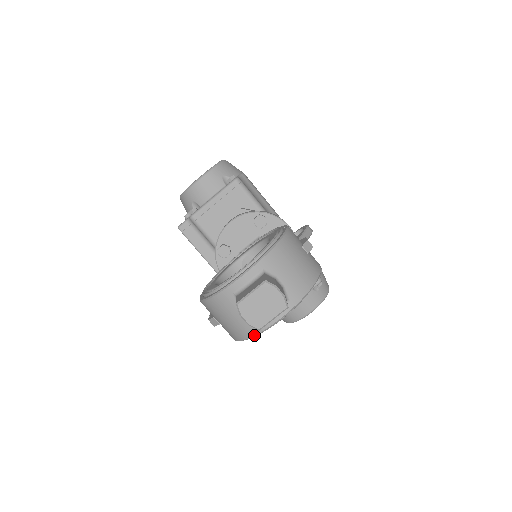
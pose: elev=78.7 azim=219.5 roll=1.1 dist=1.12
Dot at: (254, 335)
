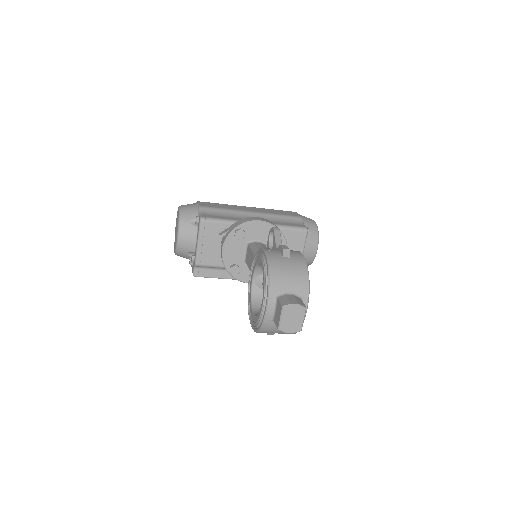
Dot at: occluded
